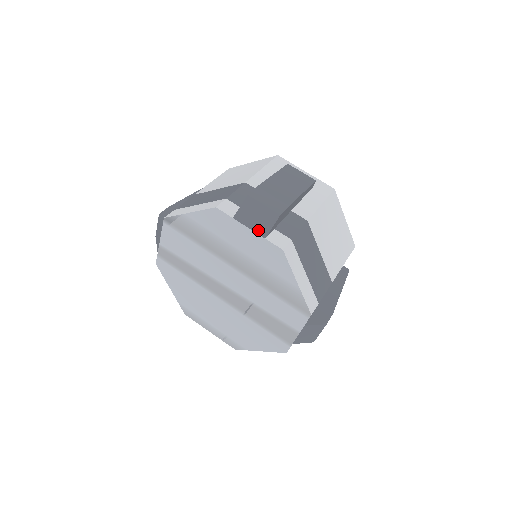
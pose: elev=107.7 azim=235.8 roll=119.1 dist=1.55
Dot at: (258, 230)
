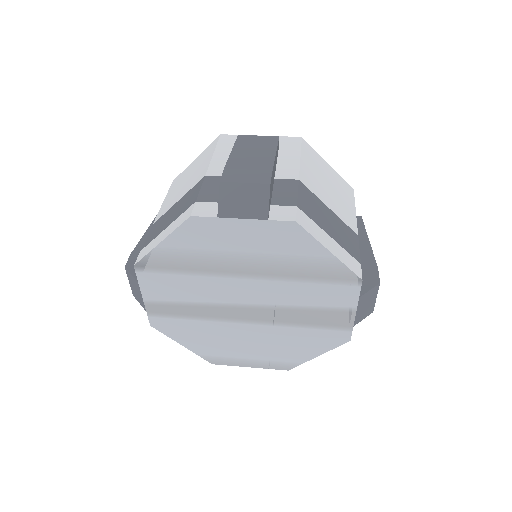
Dot at: (254, 215)
